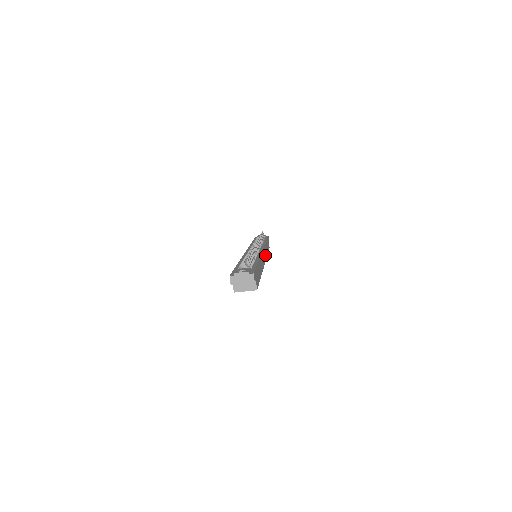
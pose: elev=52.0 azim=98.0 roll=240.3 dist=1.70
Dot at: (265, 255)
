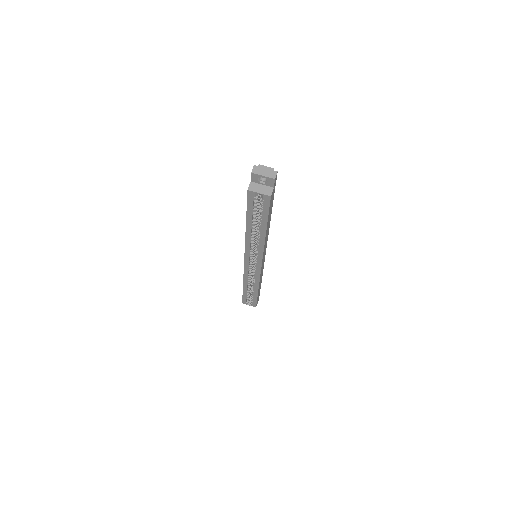
Dot at: occluded
